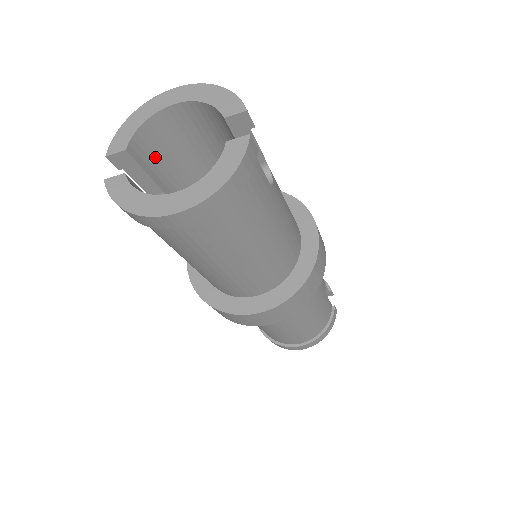
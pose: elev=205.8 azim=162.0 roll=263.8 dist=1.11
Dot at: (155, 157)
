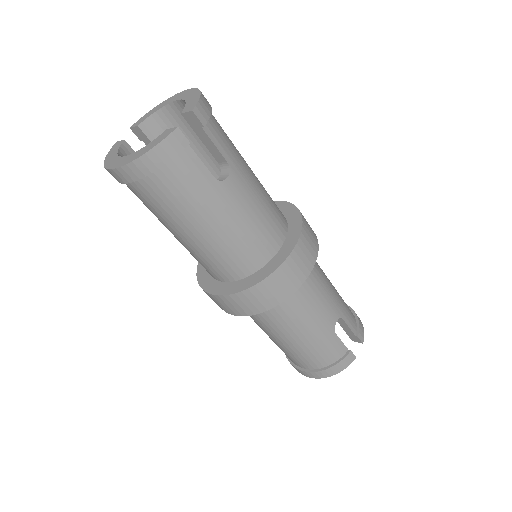
Dot at: occluded
